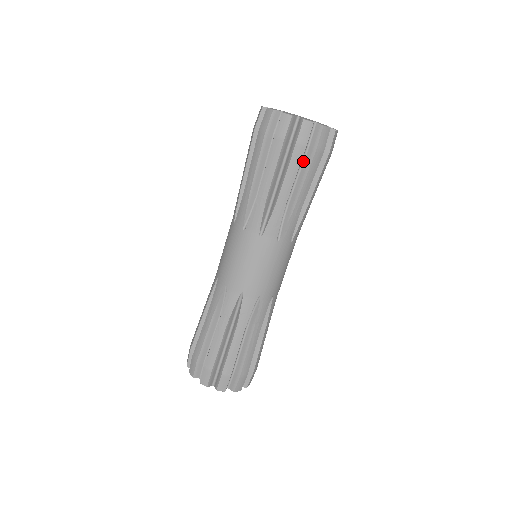
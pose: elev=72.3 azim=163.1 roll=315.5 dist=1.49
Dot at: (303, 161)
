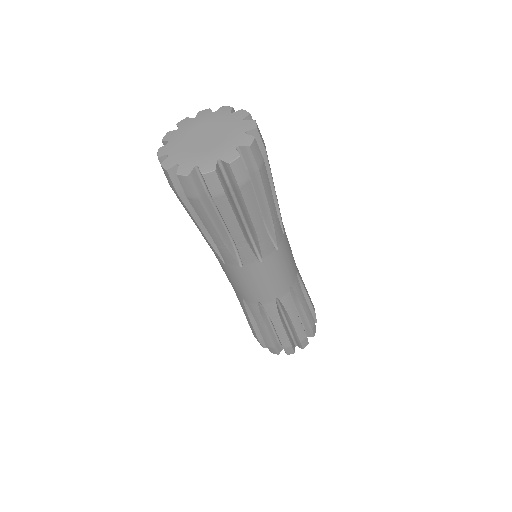
Dot at: occluded
